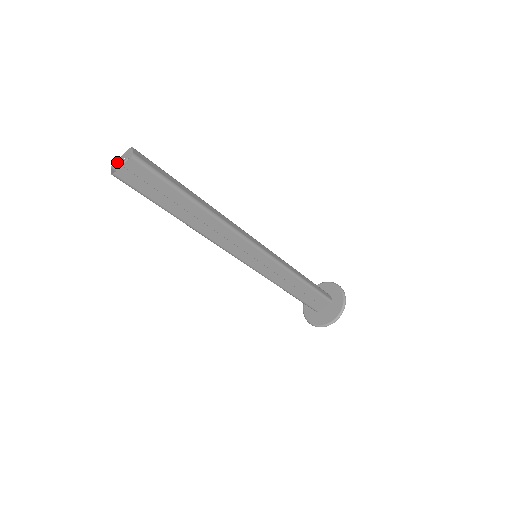
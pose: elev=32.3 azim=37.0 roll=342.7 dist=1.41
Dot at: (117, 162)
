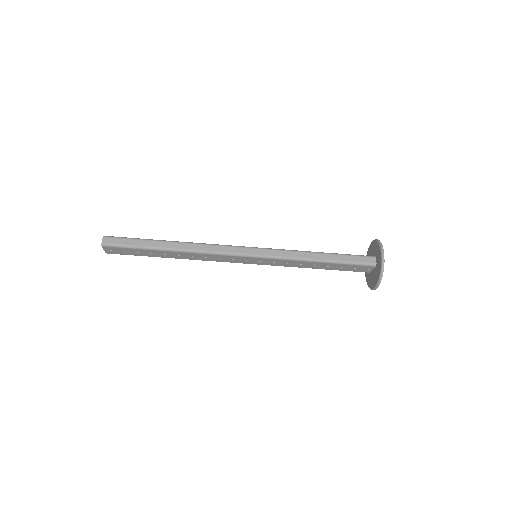
Dot at: occluded
